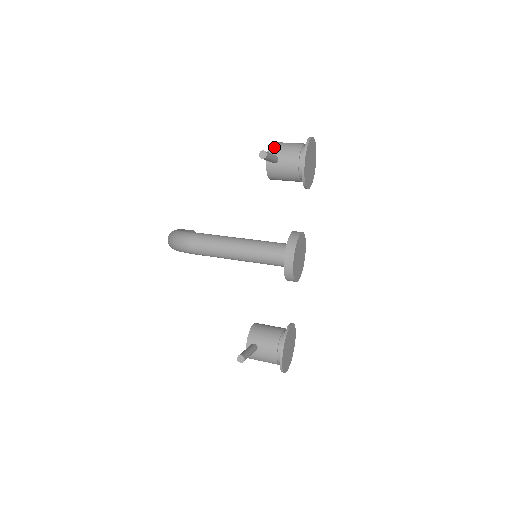
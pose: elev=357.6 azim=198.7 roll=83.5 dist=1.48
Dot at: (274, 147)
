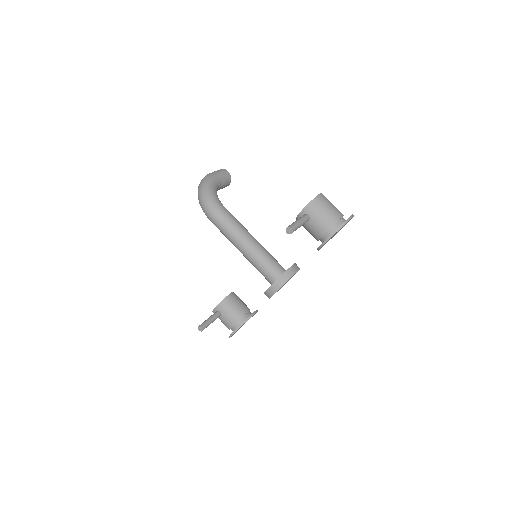
Dot at: (313, 206)
